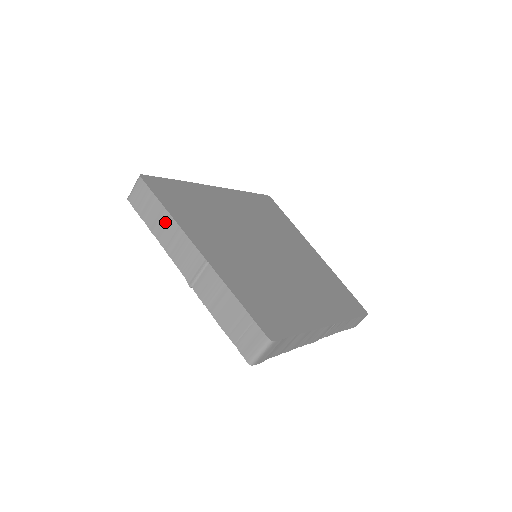
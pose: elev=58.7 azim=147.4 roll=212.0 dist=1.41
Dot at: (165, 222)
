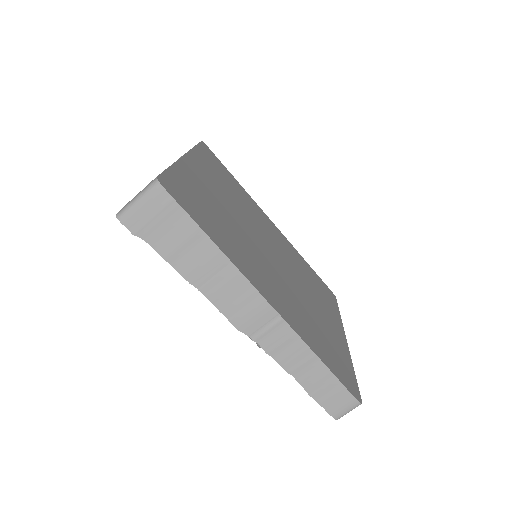
Dot at: occluded
